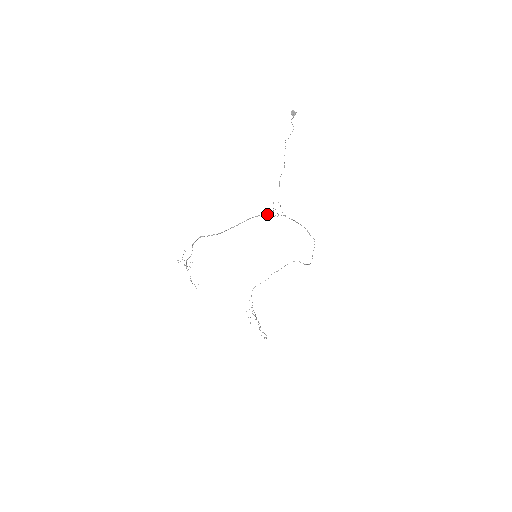
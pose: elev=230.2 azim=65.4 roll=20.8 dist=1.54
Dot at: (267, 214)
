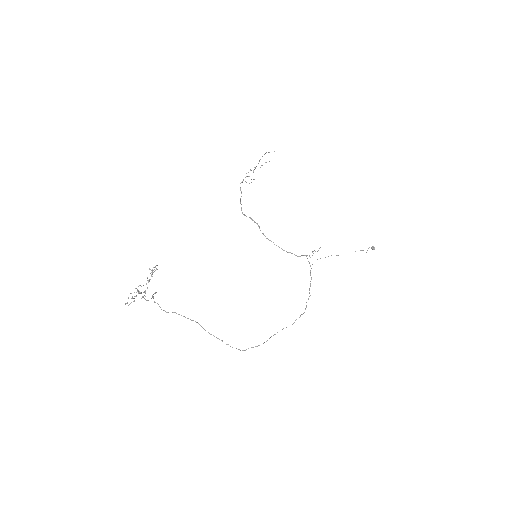
Dot at: (300, 256)
